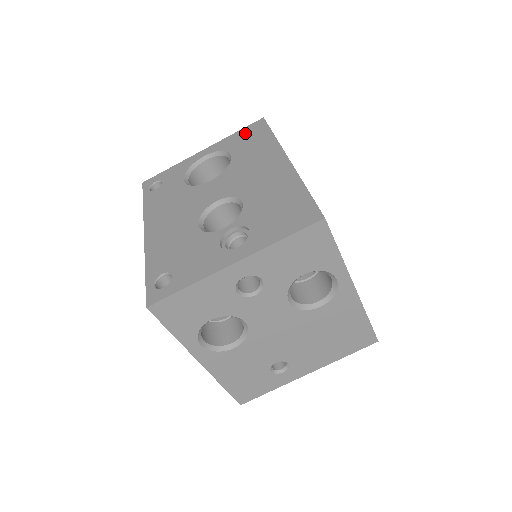
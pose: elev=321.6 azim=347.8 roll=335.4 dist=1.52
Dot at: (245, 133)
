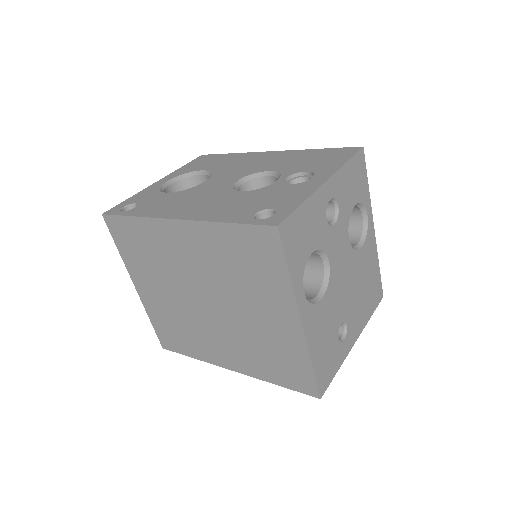
Dot at: (196, 162)
